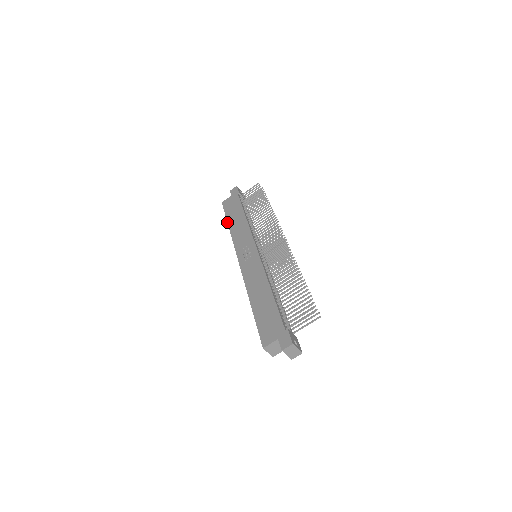
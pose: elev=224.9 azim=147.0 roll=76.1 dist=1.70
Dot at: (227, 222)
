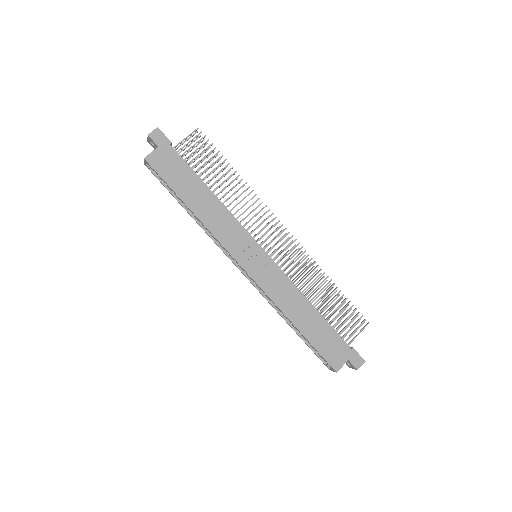
Dot at: (183, 202)
